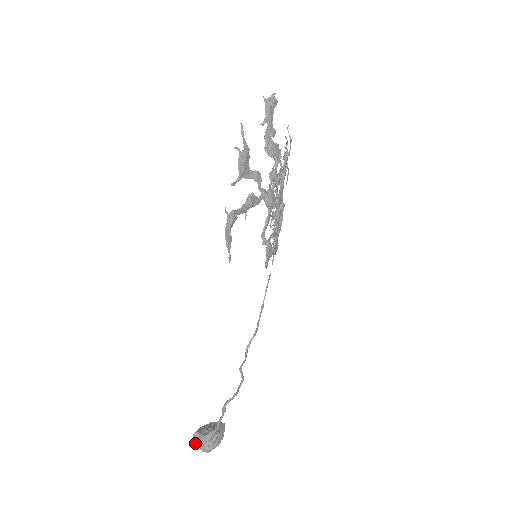
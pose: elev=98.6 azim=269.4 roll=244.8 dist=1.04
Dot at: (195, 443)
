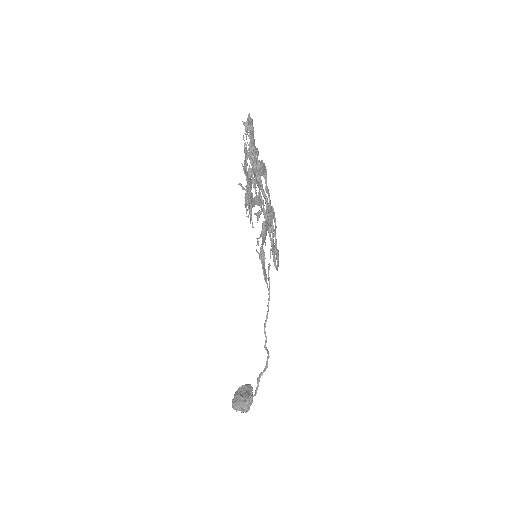
Dot at: (237, 410)
